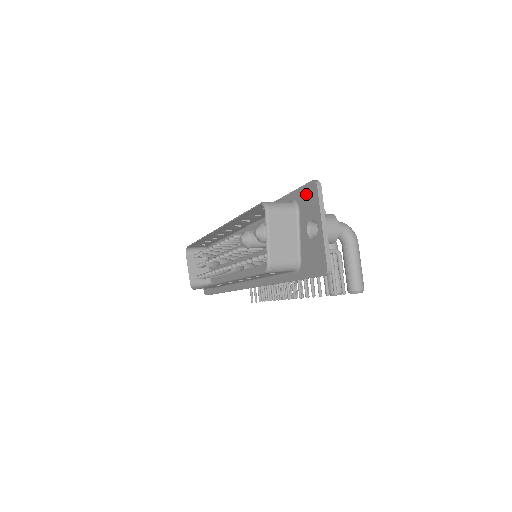
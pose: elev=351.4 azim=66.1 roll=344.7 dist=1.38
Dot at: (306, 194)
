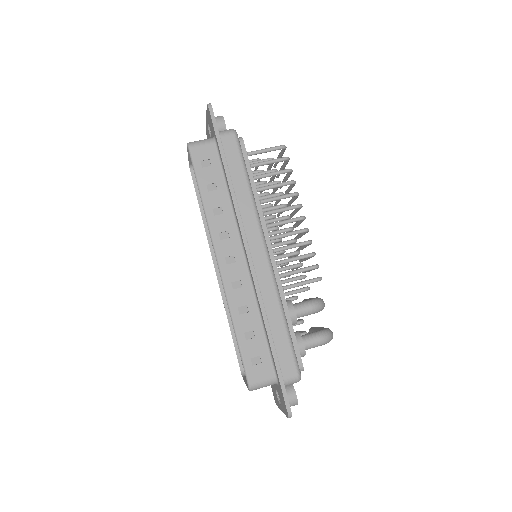
Dot at: (283, 401)
